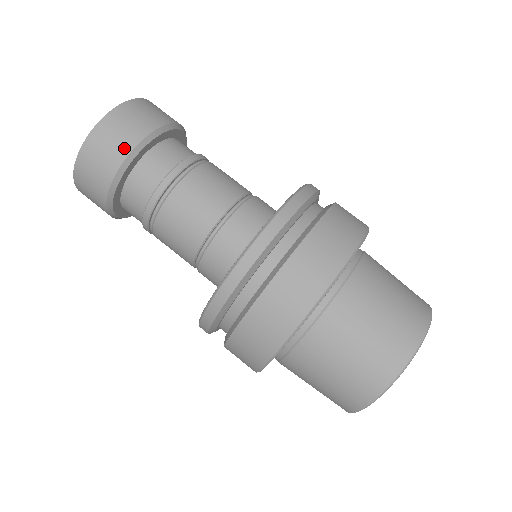
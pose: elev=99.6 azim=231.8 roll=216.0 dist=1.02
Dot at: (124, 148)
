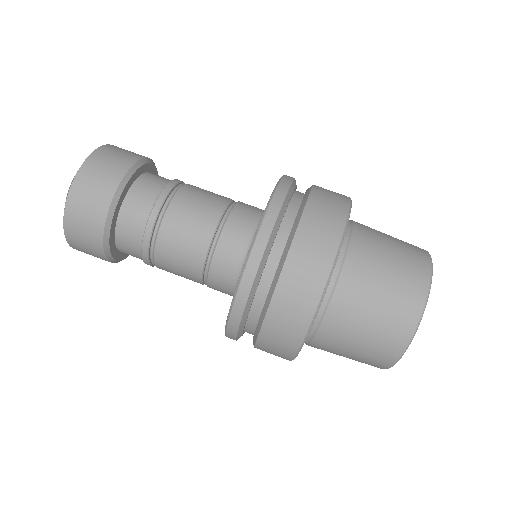
Dot at: (130, 159)
